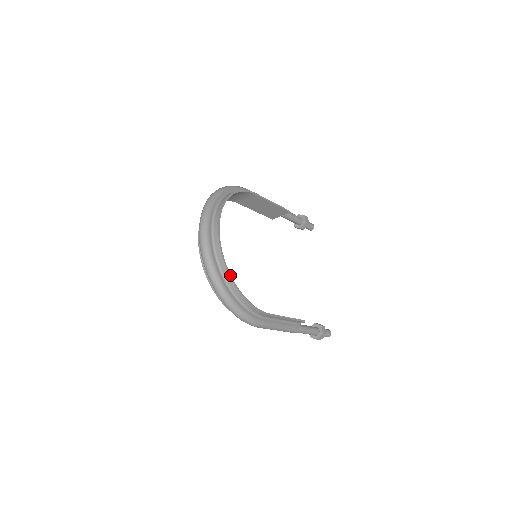
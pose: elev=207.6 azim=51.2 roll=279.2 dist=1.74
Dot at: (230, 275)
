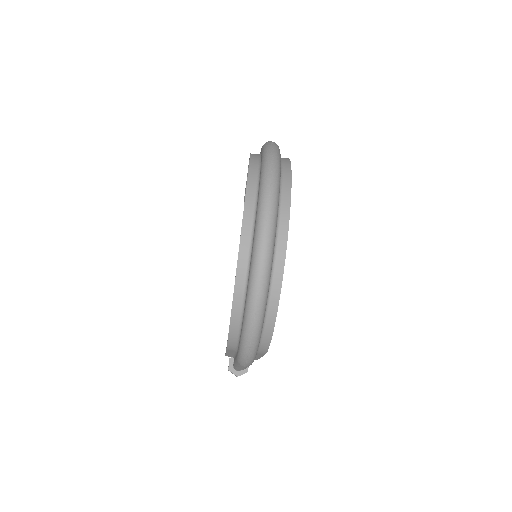
Dot at: (280, 291)
